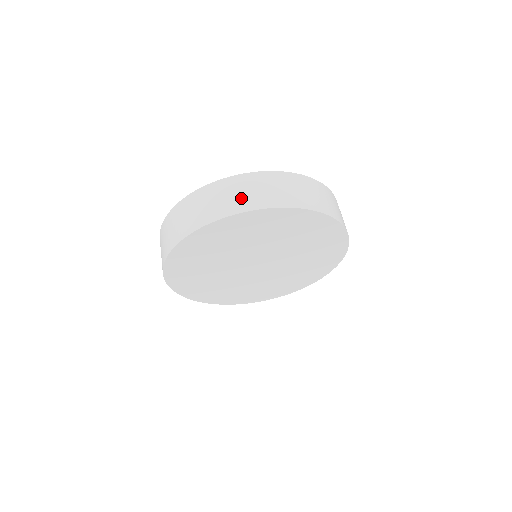
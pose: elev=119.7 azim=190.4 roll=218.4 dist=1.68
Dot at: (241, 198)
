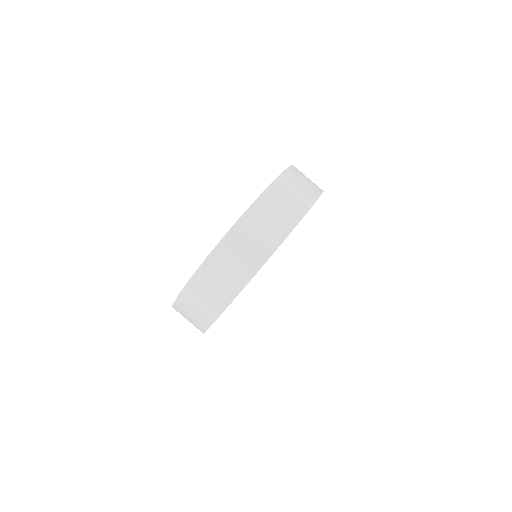
Dot at: (254, 249)
